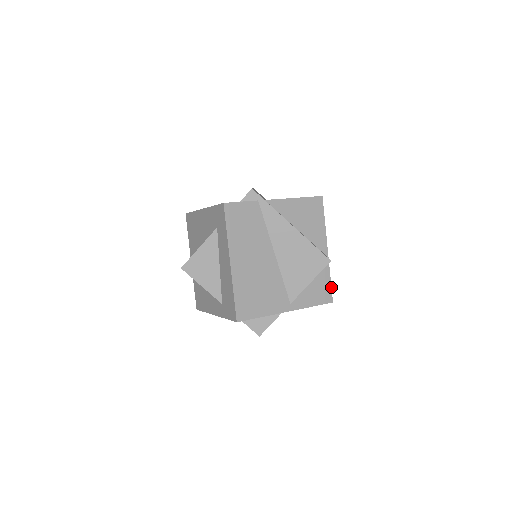
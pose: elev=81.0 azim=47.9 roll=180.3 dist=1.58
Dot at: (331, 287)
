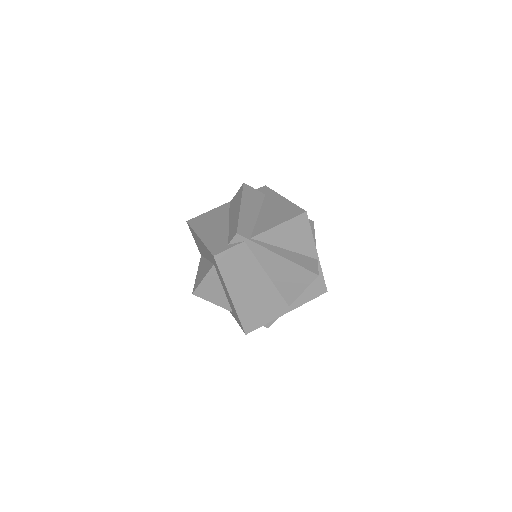
Dot at: (324, 281)
